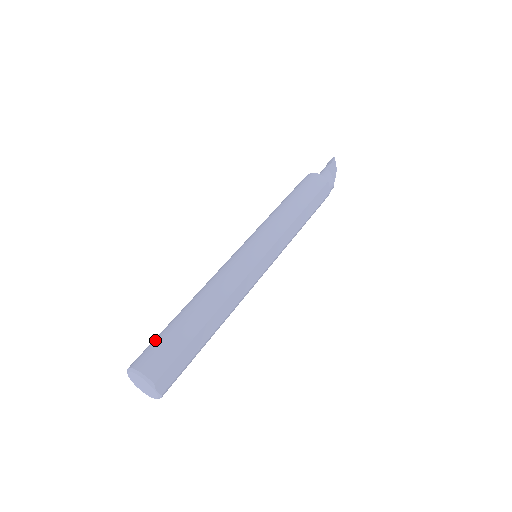
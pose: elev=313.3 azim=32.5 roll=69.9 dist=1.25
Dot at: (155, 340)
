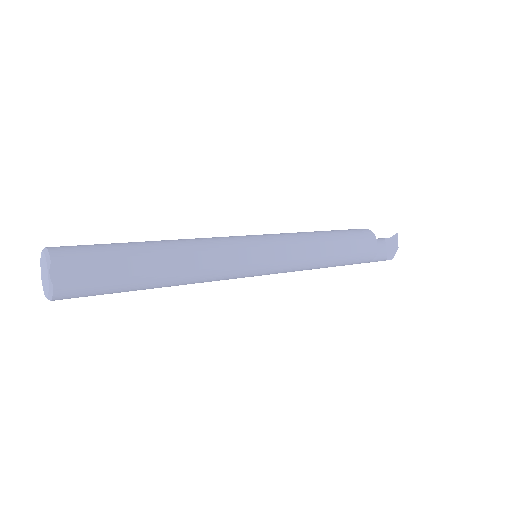
Dot at: occluded
